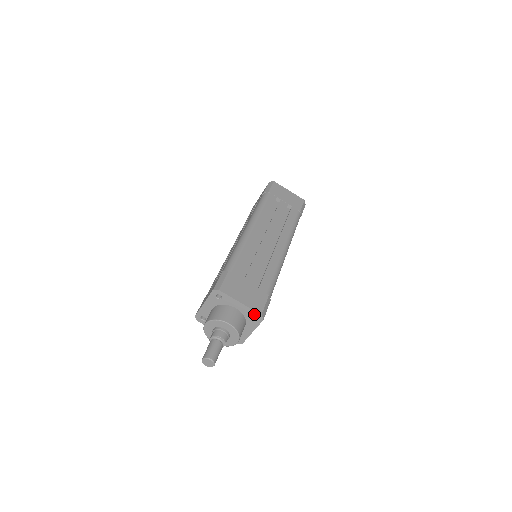
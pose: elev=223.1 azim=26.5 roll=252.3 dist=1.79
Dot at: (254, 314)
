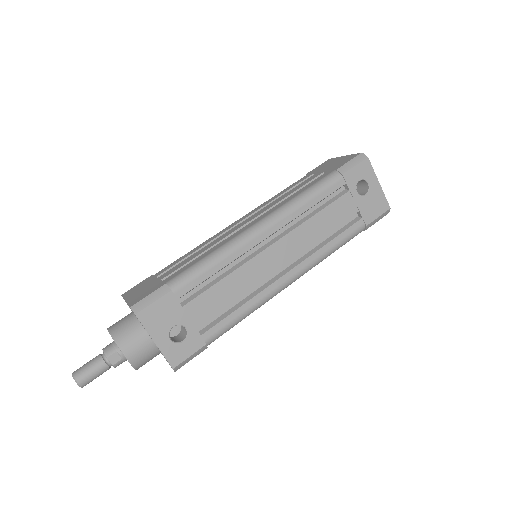
Dot at: occluded
